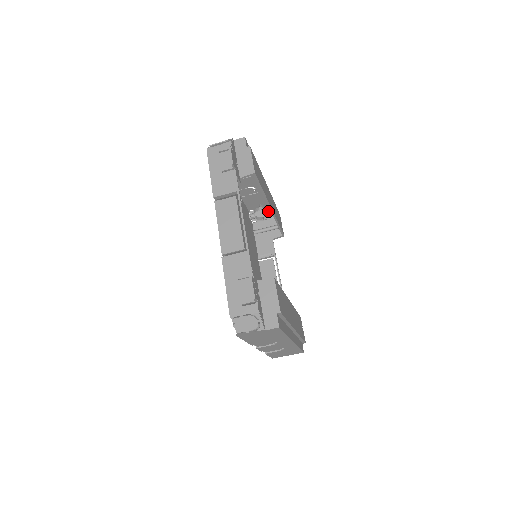
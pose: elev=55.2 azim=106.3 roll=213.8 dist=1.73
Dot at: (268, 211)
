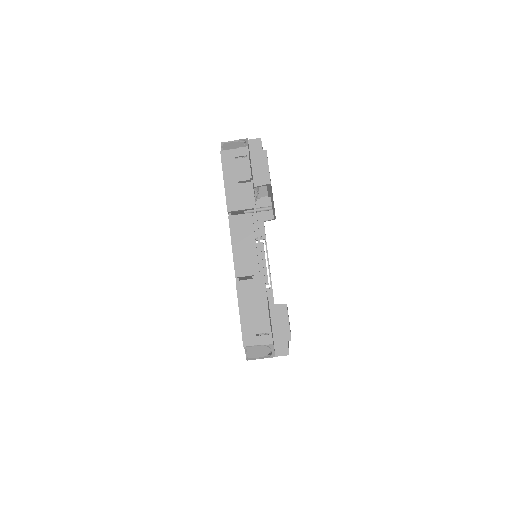
Dot at: (261, 190)
